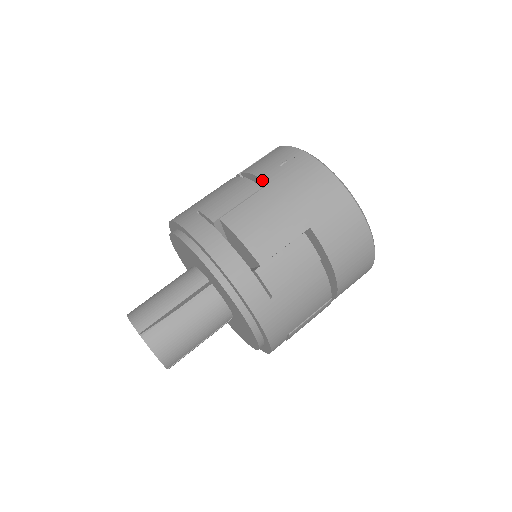
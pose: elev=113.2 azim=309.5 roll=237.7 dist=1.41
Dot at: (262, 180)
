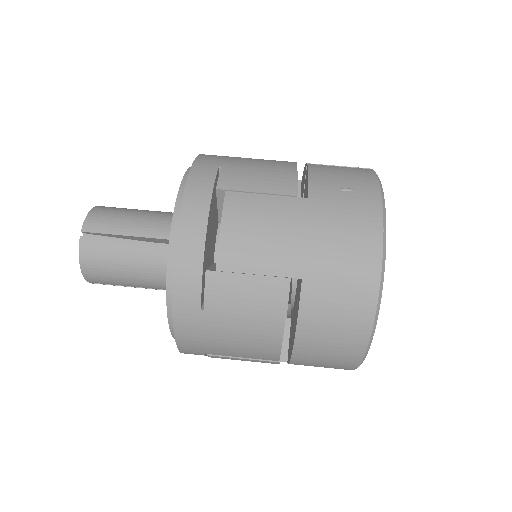
Dot at: (308, 188)
